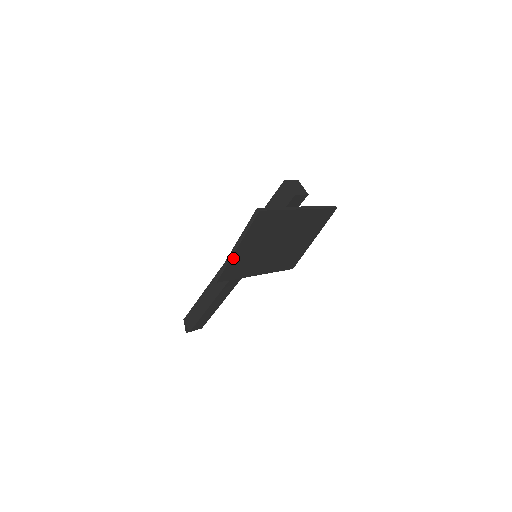
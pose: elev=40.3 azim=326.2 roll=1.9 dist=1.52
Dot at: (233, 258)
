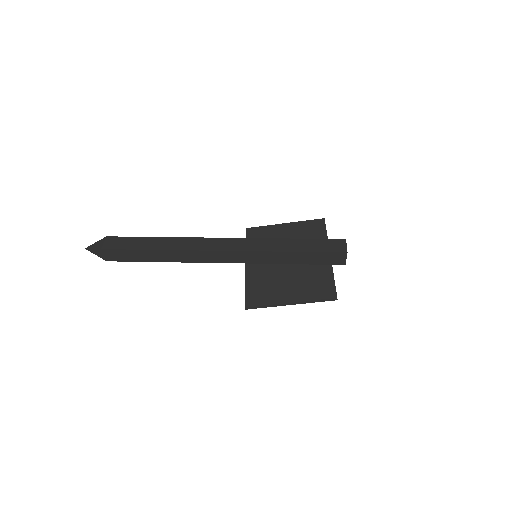
Dot at: (278, 303)
